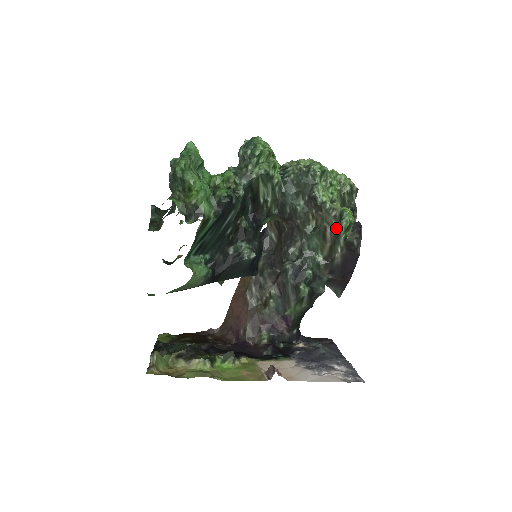
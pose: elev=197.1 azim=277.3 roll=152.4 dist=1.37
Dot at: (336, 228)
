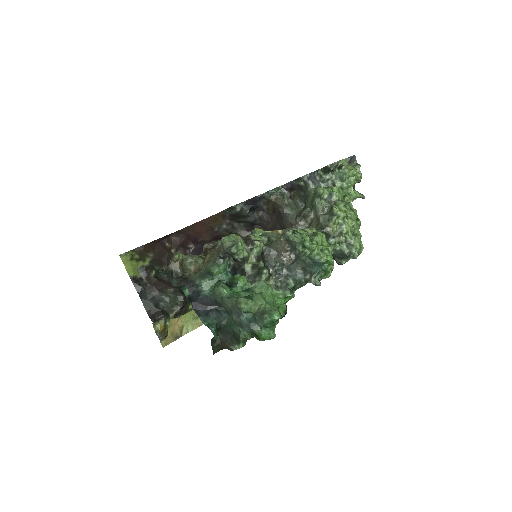
Dot at: occluded
